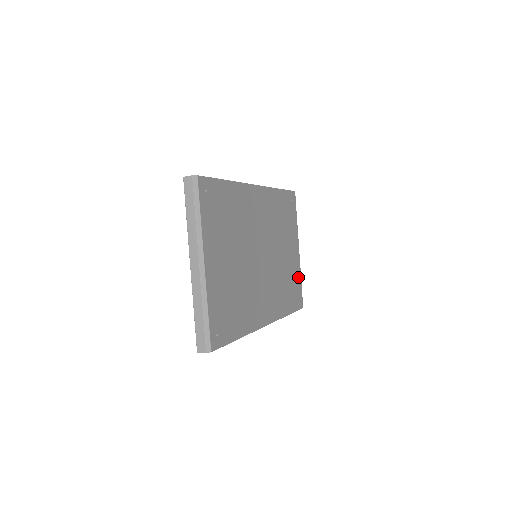
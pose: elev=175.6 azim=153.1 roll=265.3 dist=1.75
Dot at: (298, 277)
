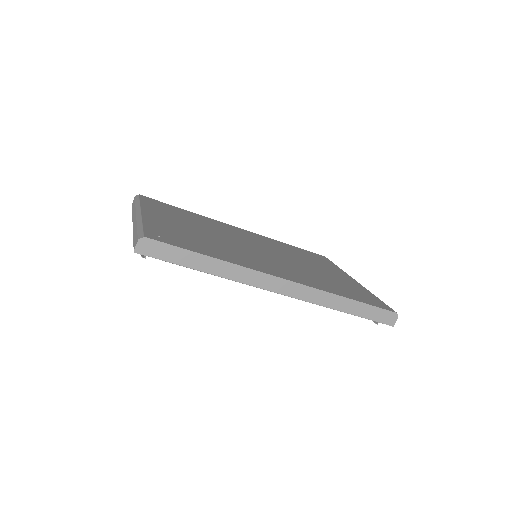
Dot at: (365, 292)
